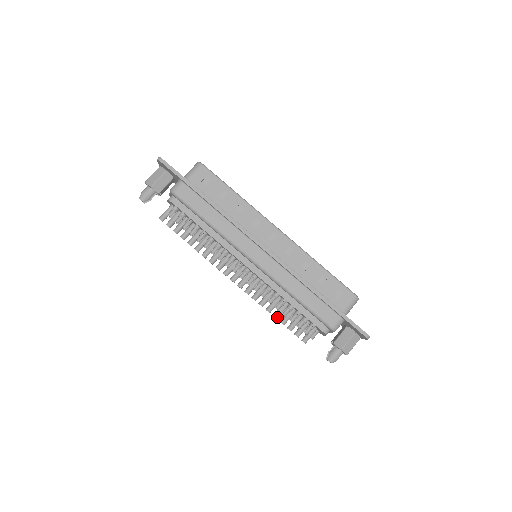
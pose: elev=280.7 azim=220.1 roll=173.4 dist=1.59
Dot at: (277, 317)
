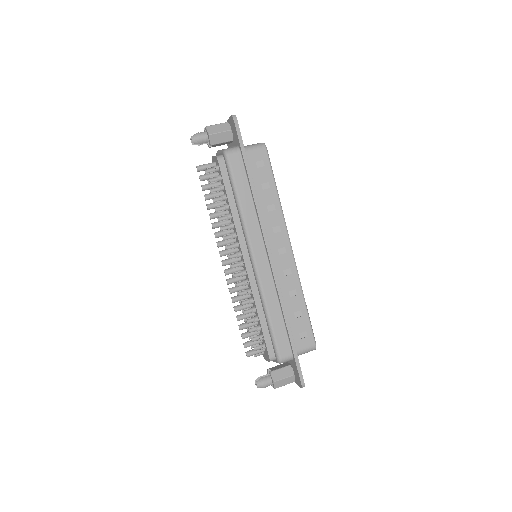
Dot at: (239, 319)
